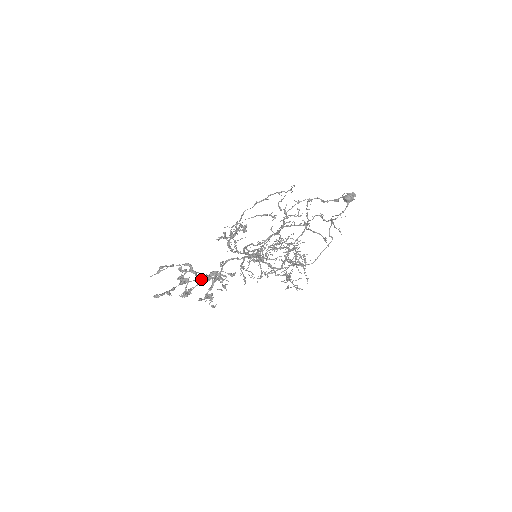
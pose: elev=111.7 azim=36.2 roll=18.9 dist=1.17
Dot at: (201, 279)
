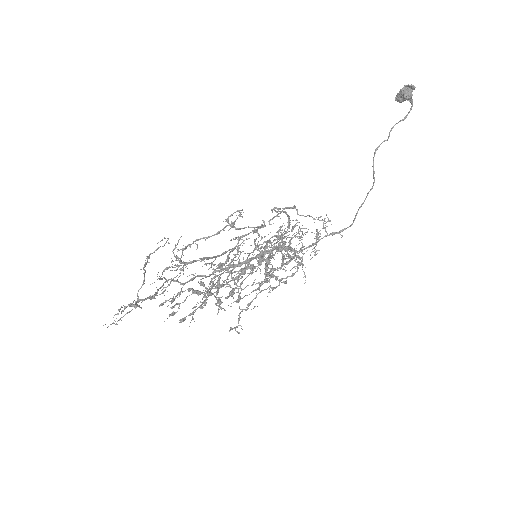
Dot at: occluded
